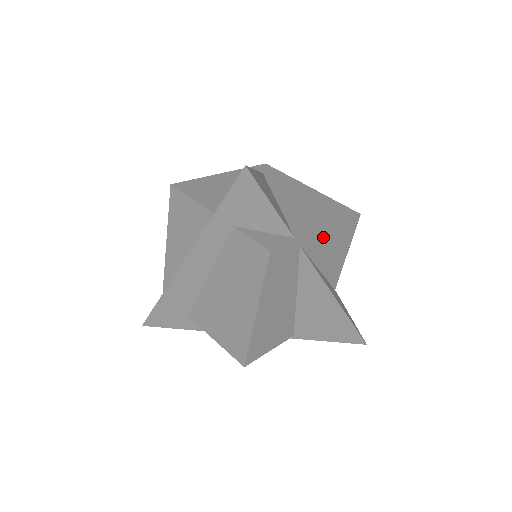
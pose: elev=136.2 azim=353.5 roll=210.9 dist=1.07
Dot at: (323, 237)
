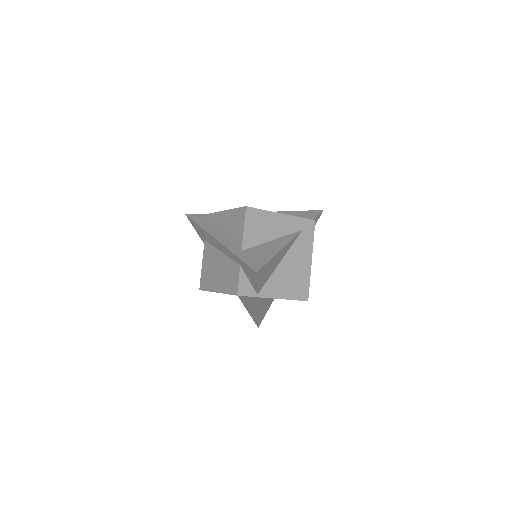
Dot at: occluded
